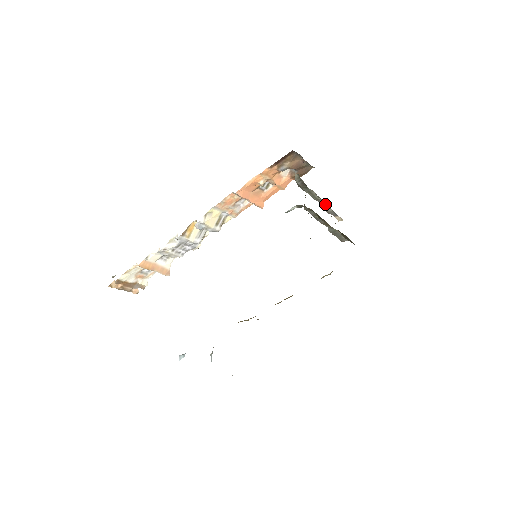
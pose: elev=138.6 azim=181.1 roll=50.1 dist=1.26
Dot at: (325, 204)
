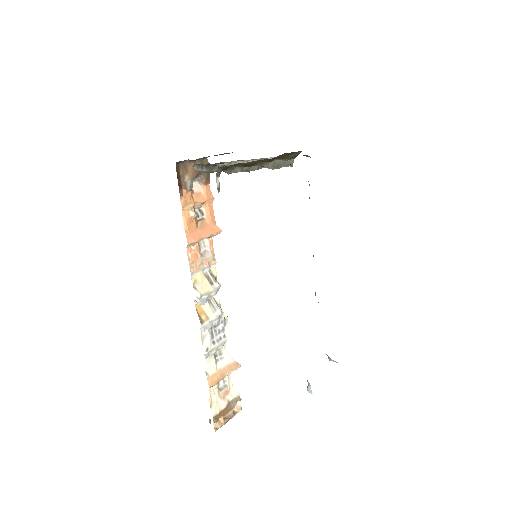
Dot at: (245, 162)
